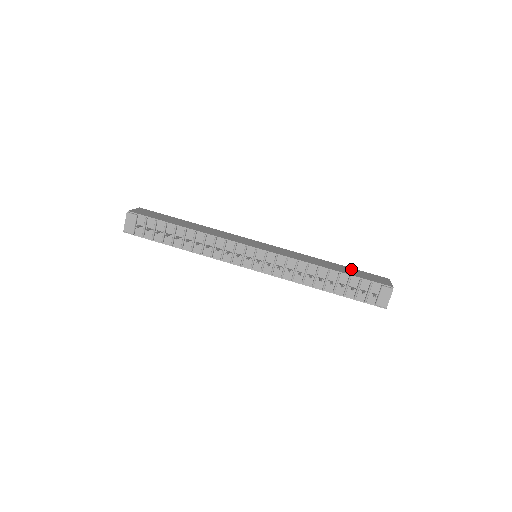
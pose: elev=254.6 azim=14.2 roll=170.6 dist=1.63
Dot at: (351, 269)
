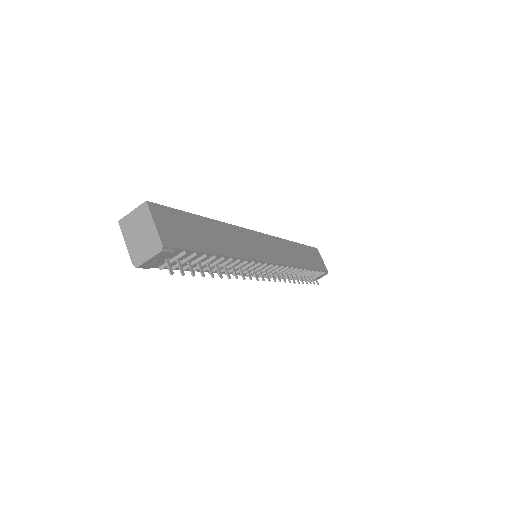
Dot at: (306, 250)
